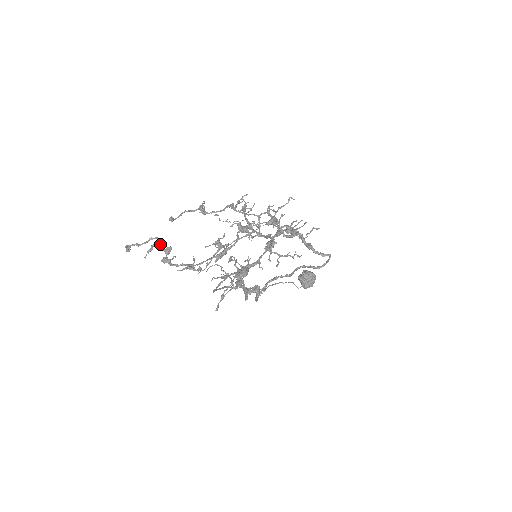
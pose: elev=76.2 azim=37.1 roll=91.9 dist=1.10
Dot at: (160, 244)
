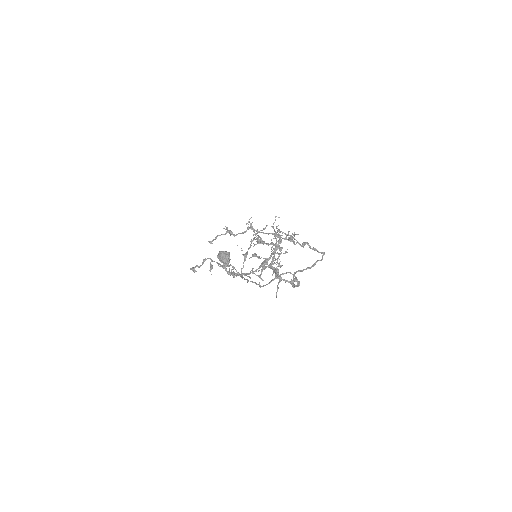
Dot at: occluded
